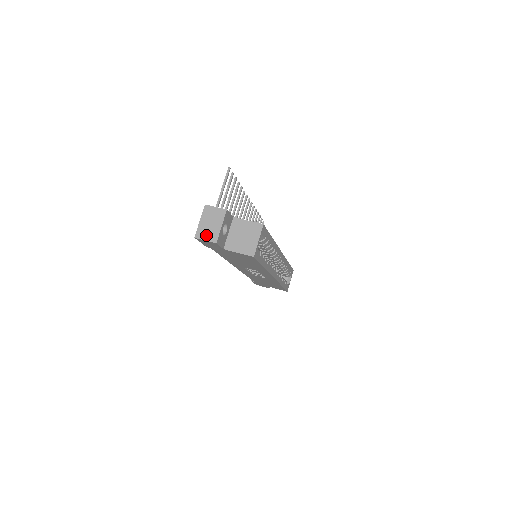
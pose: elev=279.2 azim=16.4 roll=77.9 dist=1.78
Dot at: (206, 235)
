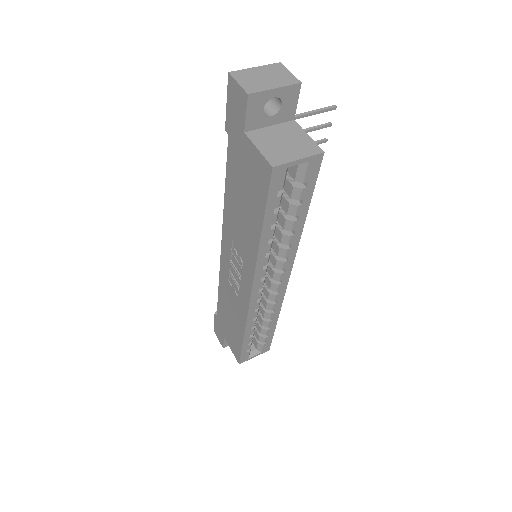
Dot at: (246, 80)
